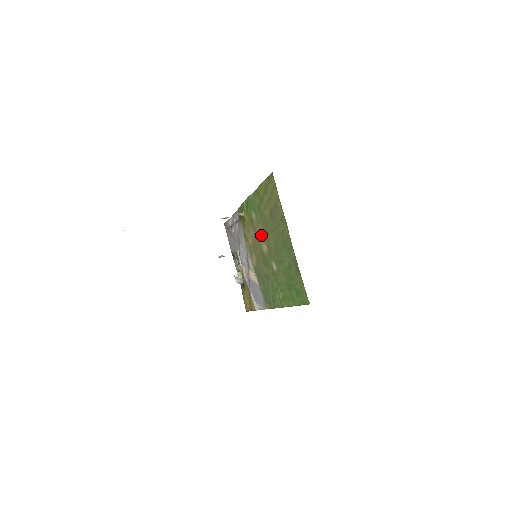
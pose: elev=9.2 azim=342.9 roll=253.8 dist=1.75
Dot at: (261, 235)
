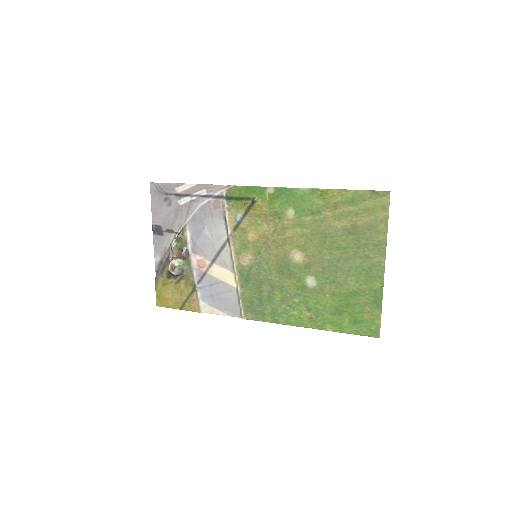
Dot at: (297, 240)
